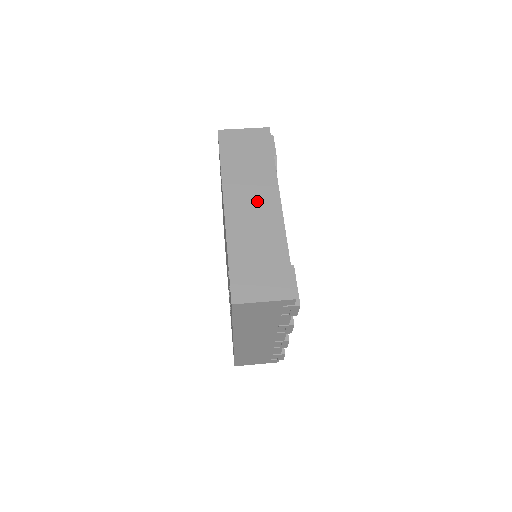
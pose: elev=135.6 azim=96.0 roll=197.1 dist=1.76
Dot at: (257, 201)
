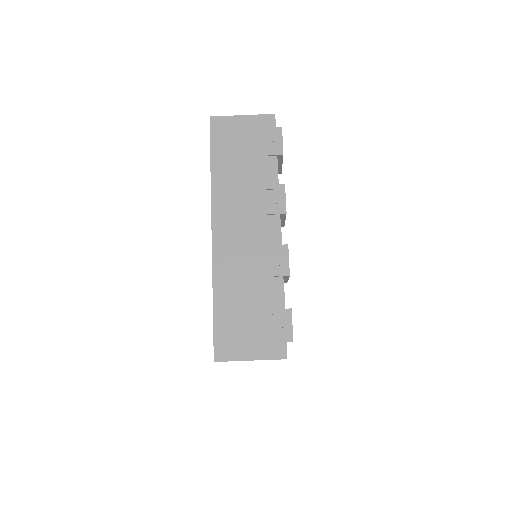
Dot at: occluded
